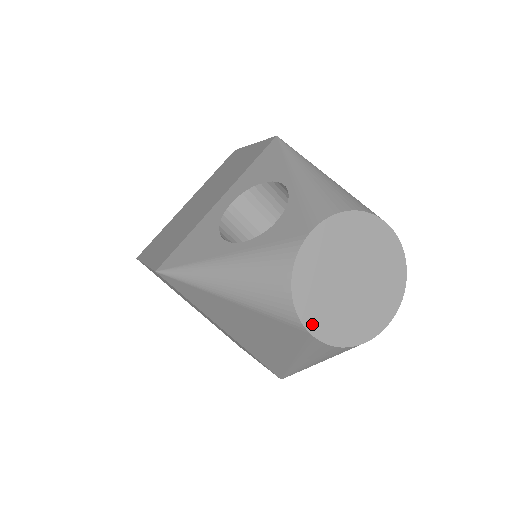
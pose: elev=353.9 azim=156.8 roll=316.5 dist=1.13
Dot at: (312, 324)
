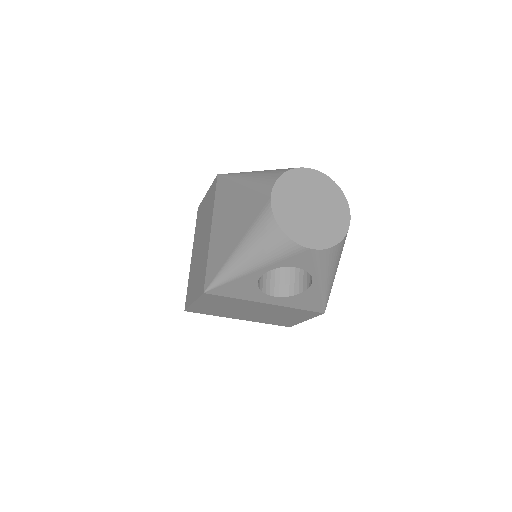
Dot at: (276, 195)
